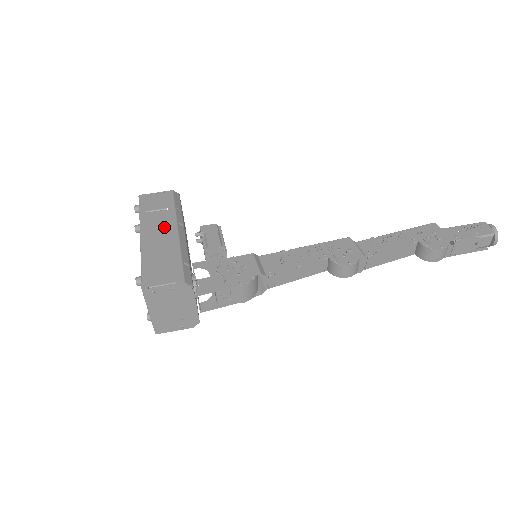
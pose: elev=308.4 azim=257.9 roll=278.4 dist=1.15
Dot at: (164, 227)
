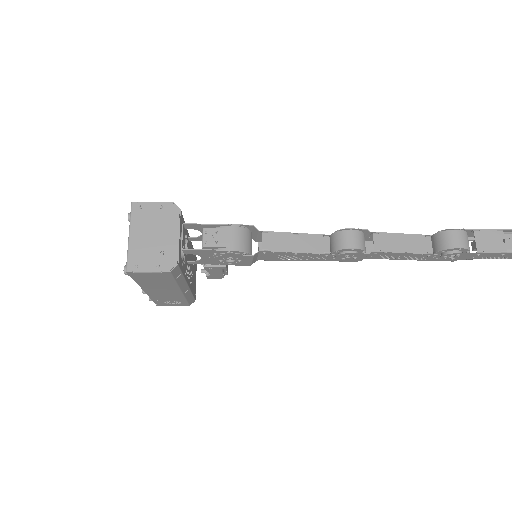
Dot at: occluded
